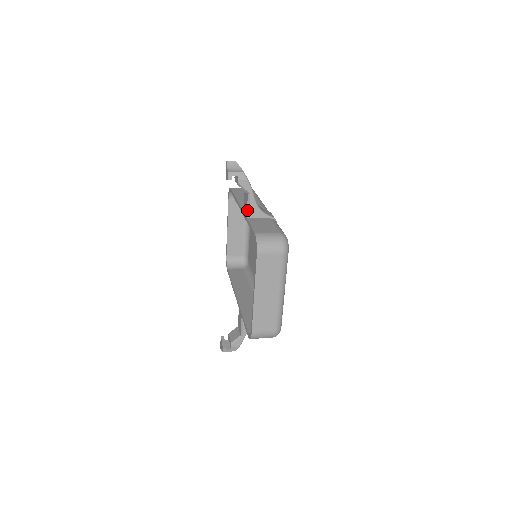
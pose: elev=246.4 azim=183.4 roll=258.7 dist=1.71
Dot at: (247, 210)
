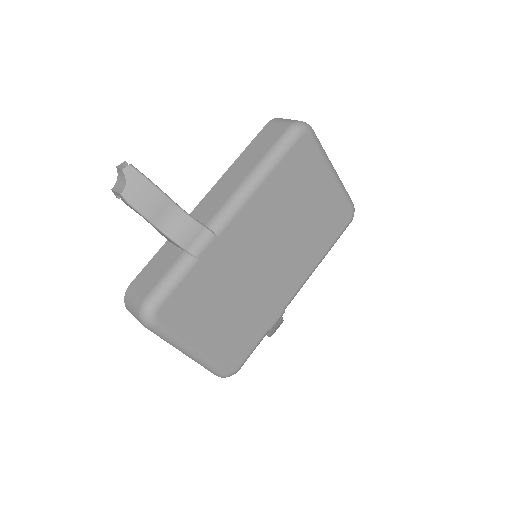
Dot at: occluded
